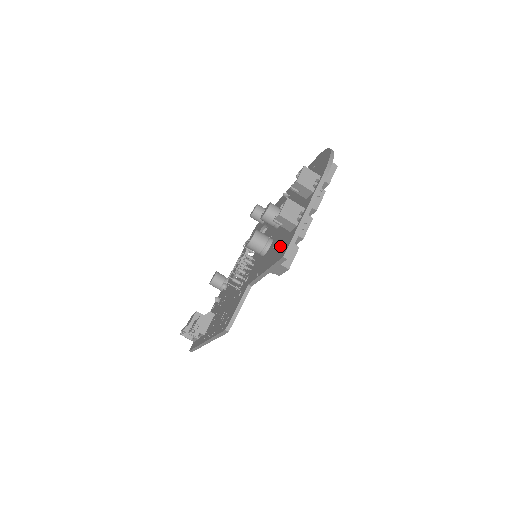
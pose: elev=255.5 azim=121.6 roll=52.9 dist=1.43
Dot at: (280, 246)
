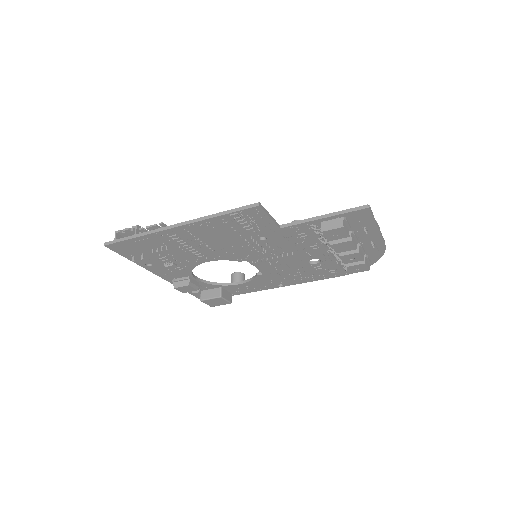
Dot at: occluded
